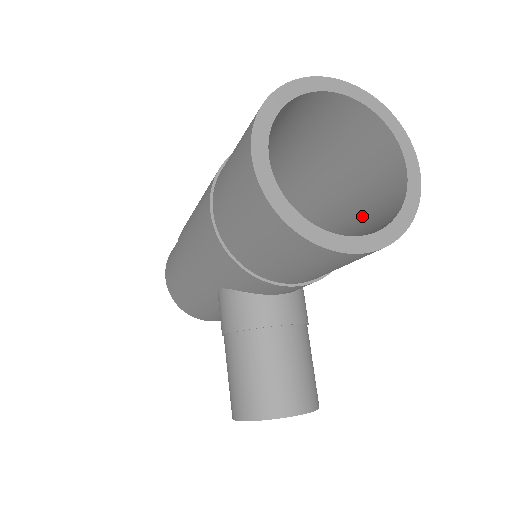
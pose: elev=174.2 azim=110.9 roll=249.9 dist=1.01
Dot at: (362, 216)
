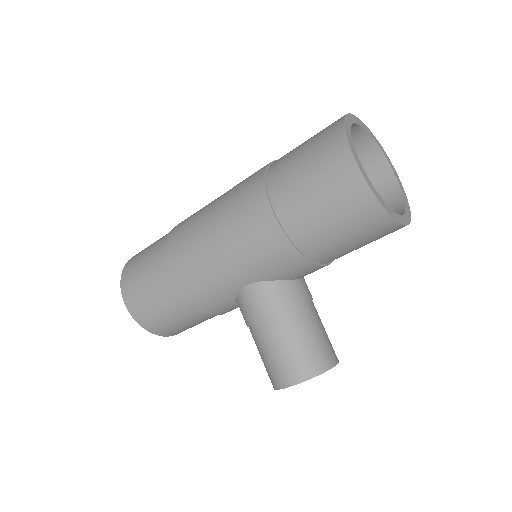
Dot at: occluded
